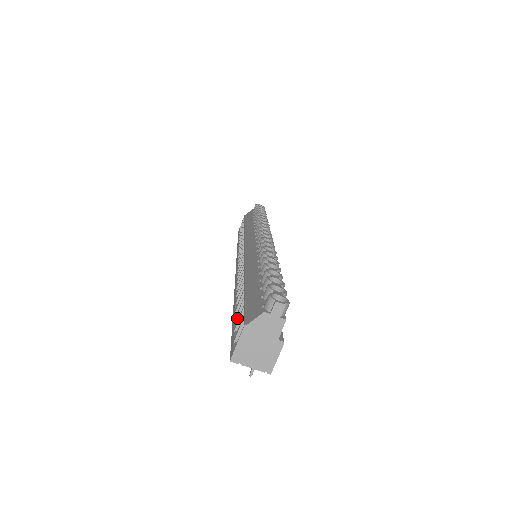
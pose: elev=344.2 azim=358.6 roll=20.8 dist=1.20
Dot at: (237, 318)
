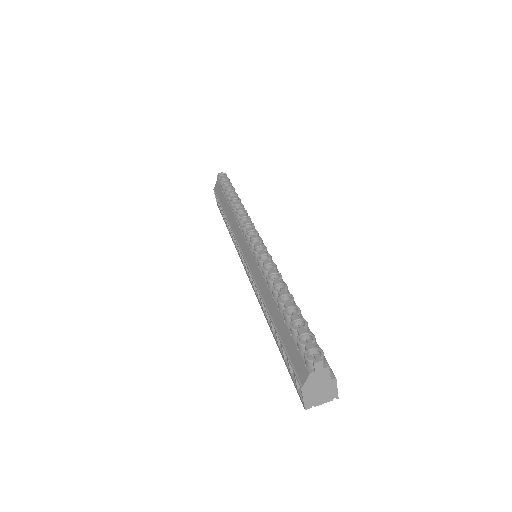
Dot at: (285, 357)
